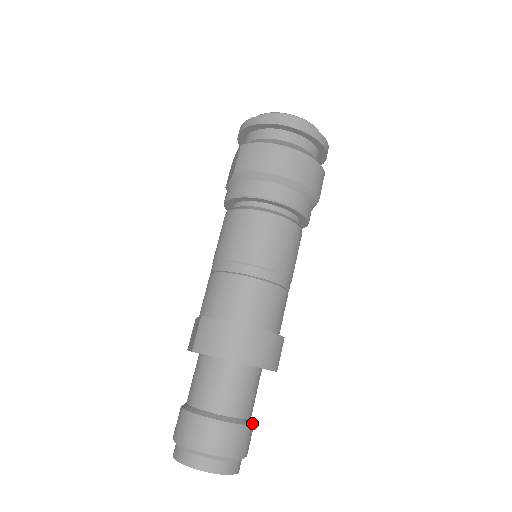
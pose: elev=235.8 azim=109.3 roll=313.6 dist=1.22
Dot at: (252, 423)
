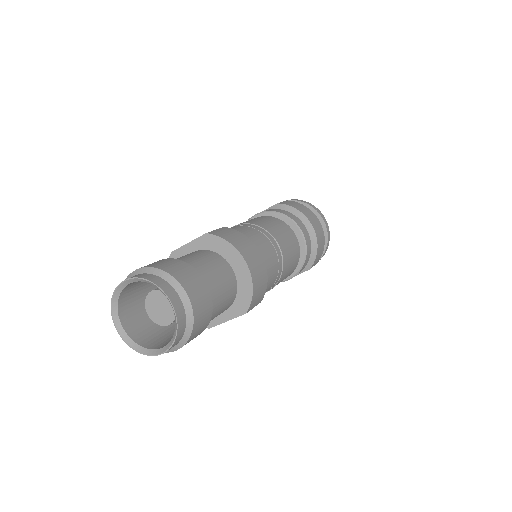
Dot at: (207, 325)
